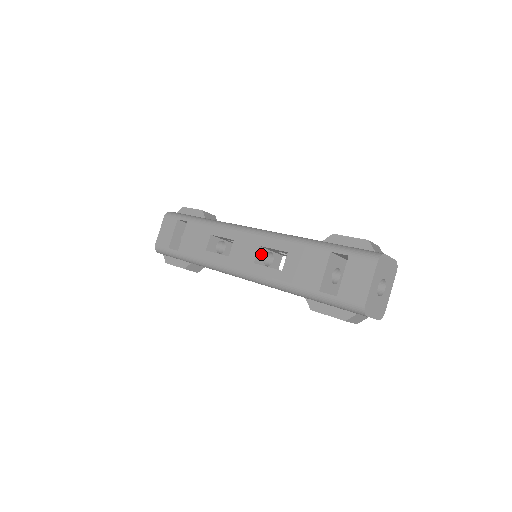
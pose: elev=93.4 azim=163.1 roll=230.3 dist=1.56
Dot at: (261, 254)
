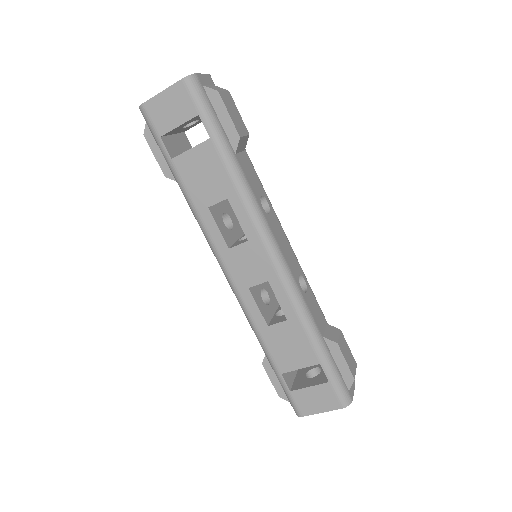
Dot at: occluded
